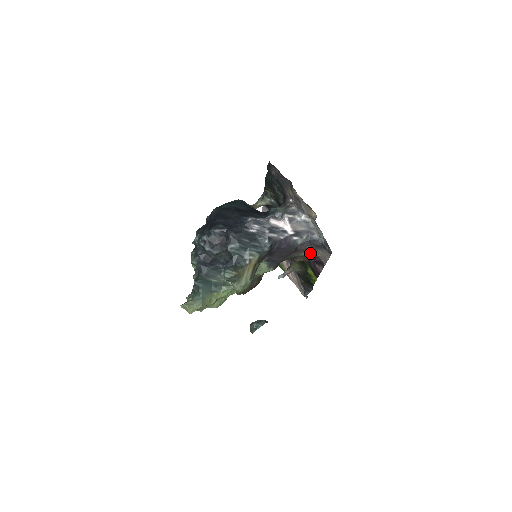
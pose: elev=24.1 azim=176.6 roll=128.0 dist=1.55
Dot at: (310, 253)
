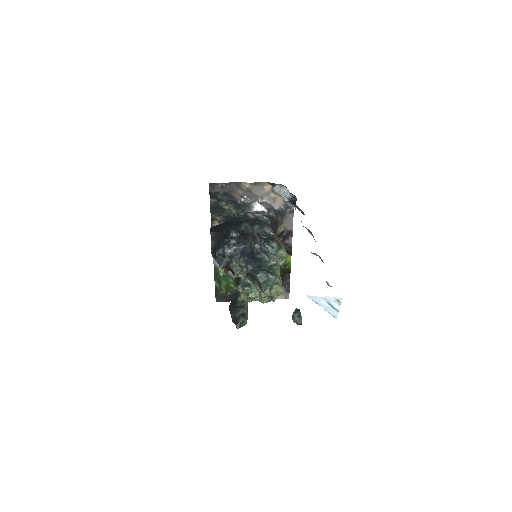
Dot at: (281, 226)
